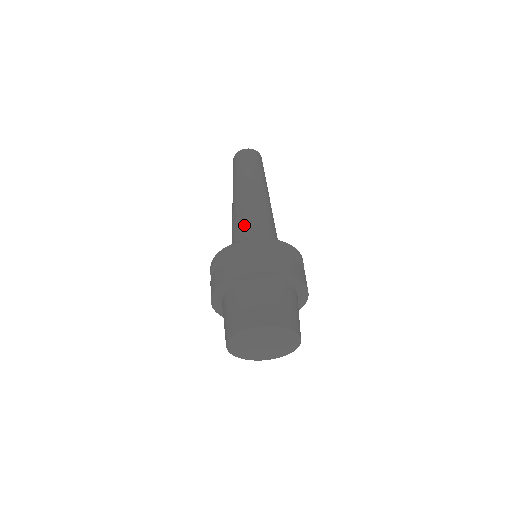
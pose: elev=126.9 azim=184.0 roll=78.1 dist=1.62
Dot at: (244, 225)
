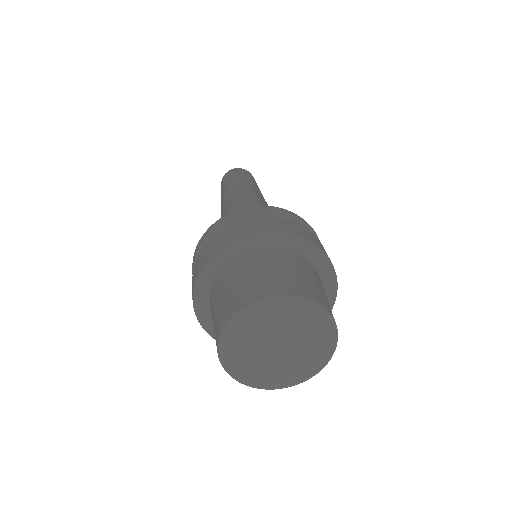
Dot at: occluded
